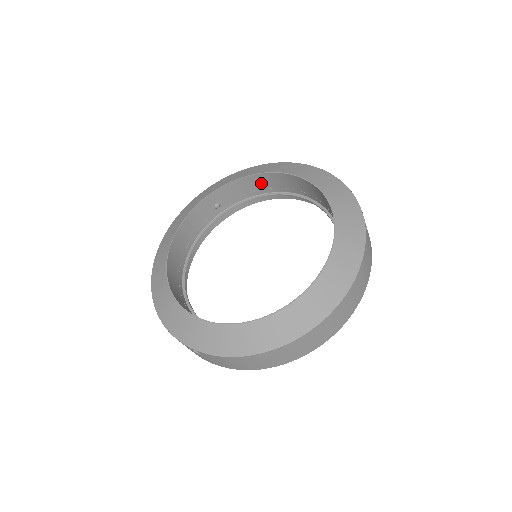
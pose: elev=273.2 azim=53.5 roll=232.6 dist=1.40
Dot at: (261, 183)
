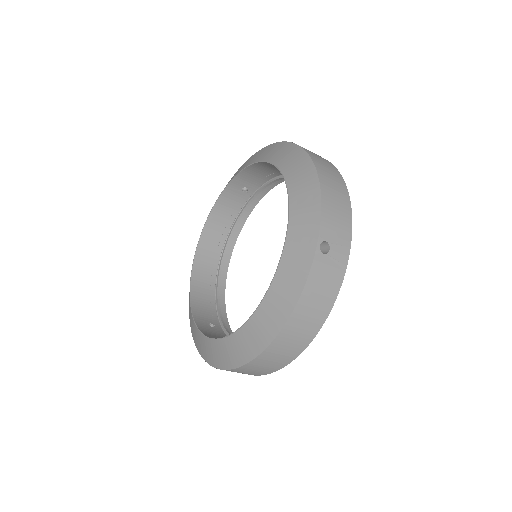
Dot at: (271, 168)
